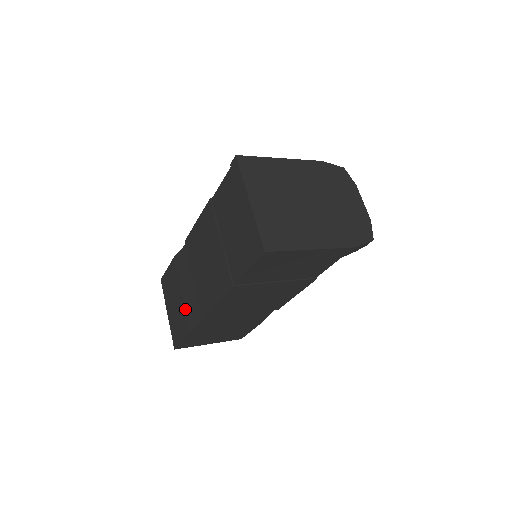
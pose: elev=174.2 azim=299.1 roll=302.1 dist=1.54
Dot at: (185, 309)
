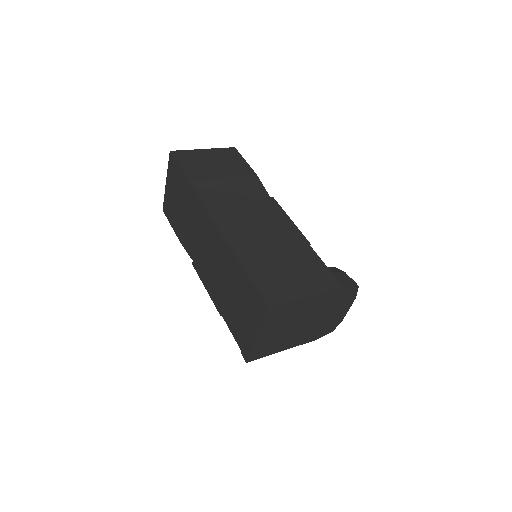
Dot at: (182, 226)
